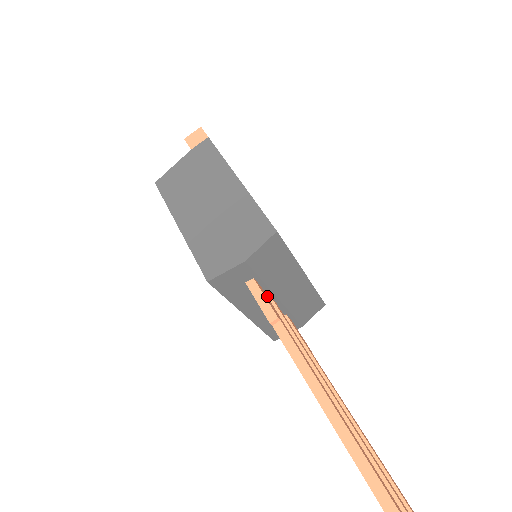
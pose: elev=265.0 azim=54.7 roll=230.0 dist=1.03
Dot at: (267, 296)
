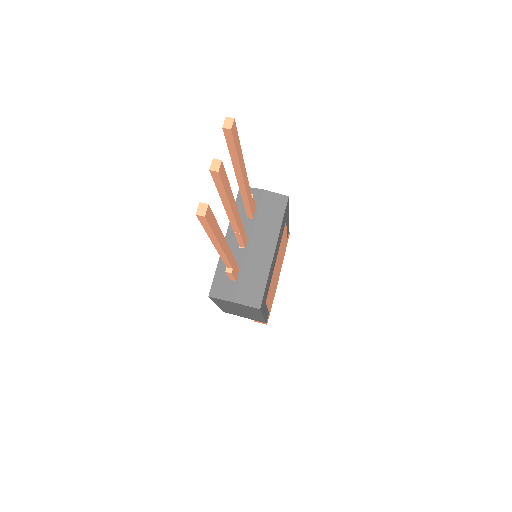
Dot at: (248, 233)
